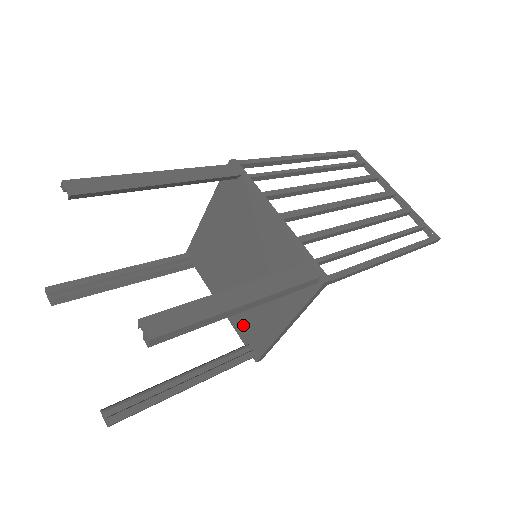
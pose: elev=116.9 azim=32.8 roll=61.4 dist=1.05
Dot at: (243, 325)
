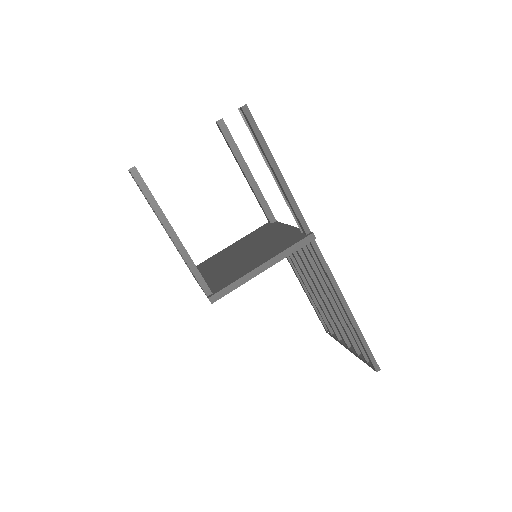
Dot at: (215, 282)
